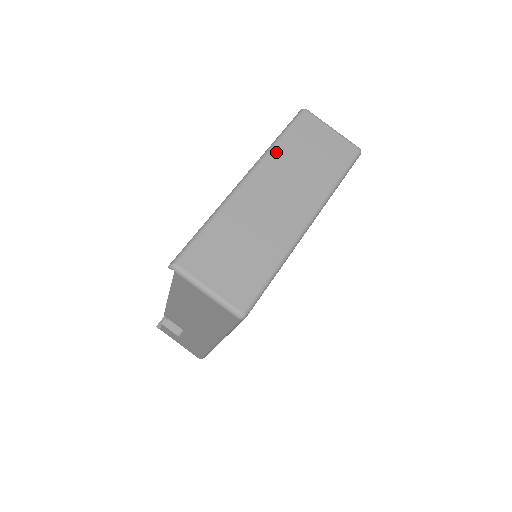
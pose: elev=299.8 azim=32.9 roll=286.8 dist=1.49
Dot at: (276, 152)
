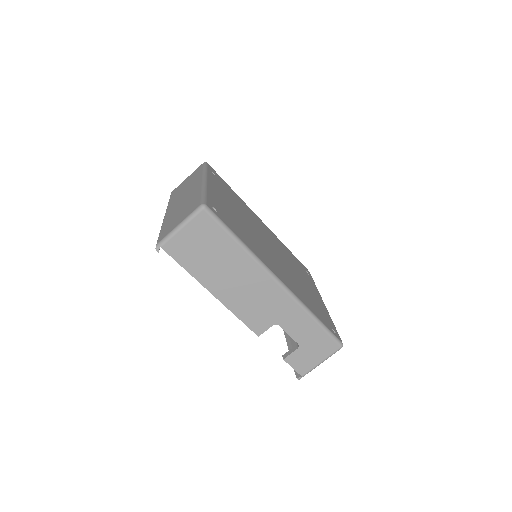
Dot at: (170, 202)
